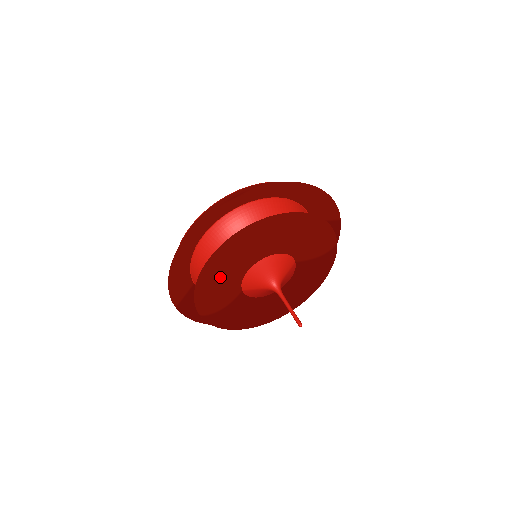
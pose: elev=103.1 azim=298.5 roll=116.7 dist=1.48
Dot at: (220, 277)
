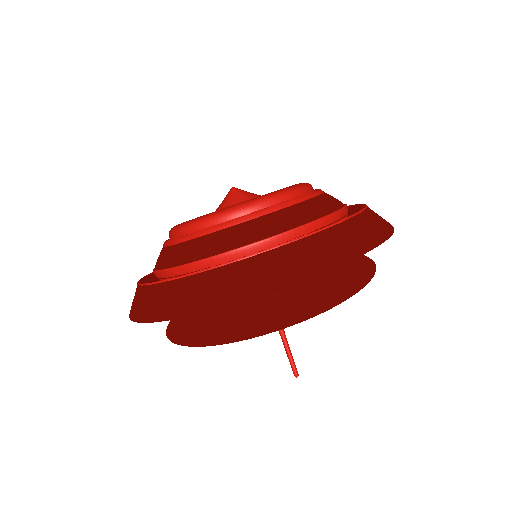
Dot at: occluded
